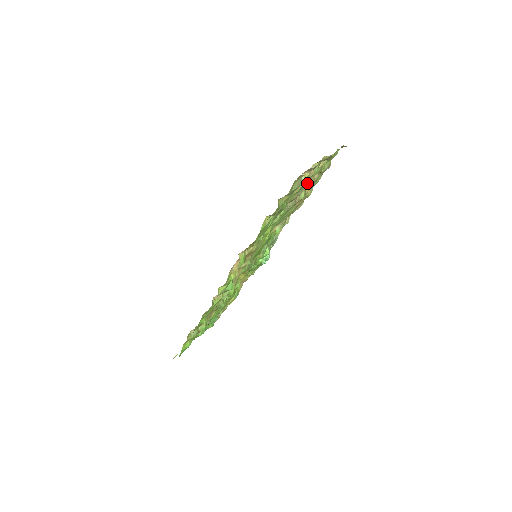
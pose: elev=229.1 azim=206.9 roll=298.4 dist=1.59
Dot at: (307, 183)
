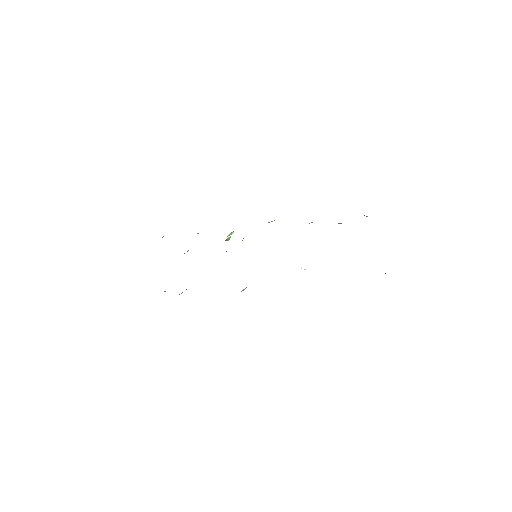
Dot at: occluded
